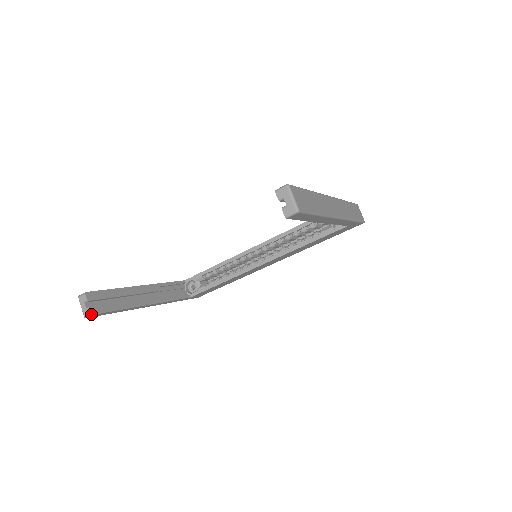
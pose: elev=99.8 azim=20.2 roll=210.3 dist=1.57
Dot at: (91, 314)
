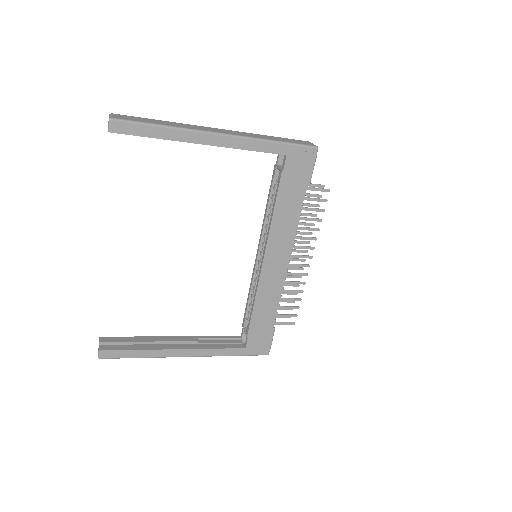
Dot at: (99, 350)
